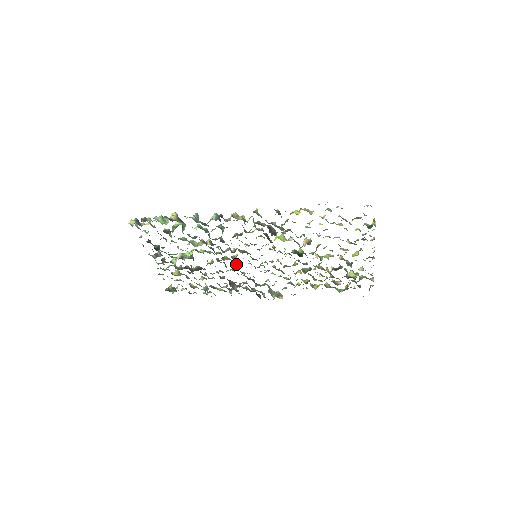
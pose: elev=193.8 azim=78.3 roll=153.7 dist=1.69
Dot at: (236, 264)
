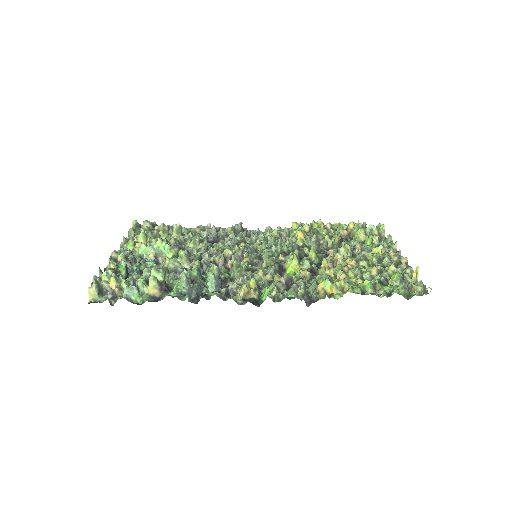
Dot at: occluded
